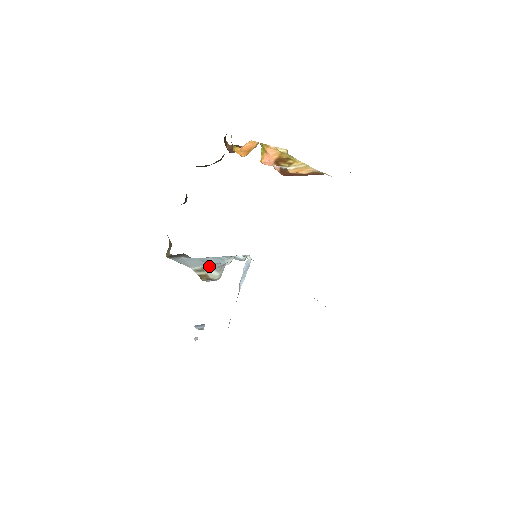
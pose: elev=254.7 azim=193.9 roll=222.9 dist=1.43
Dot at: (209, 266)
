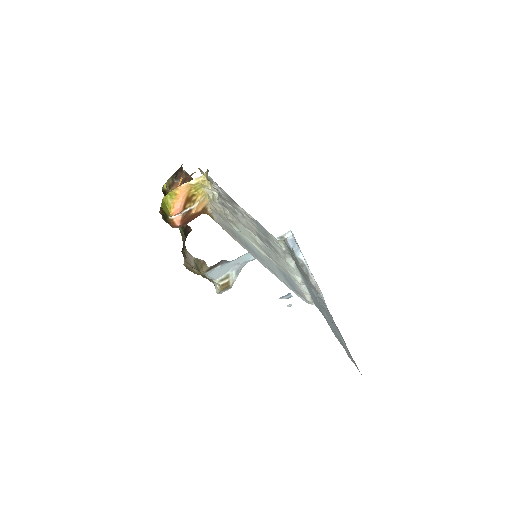
Dot at: (234, 270)
